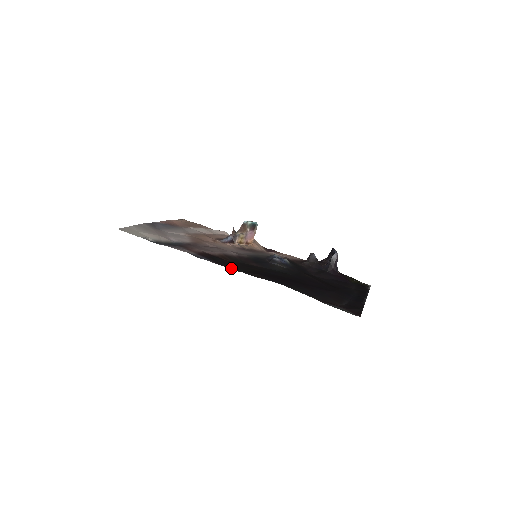
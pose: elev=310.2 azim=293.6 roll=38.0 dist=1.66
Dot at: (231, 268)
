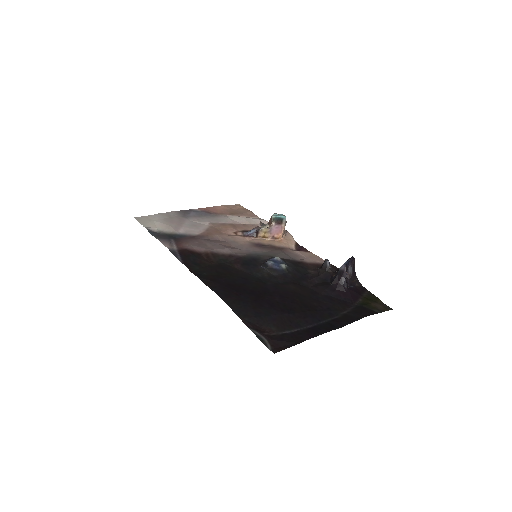
Dot at: (194, 270)
